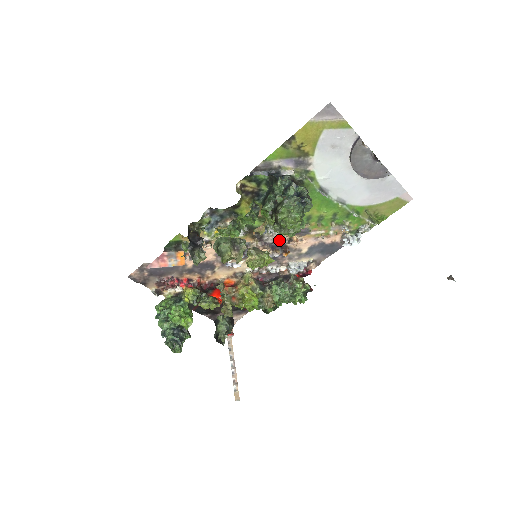
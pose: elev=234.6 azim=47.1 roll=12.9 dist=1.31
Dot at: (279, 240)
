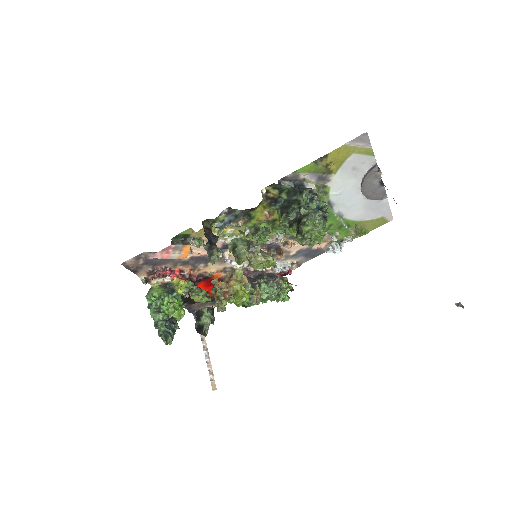
Dot at: (276, 242)
